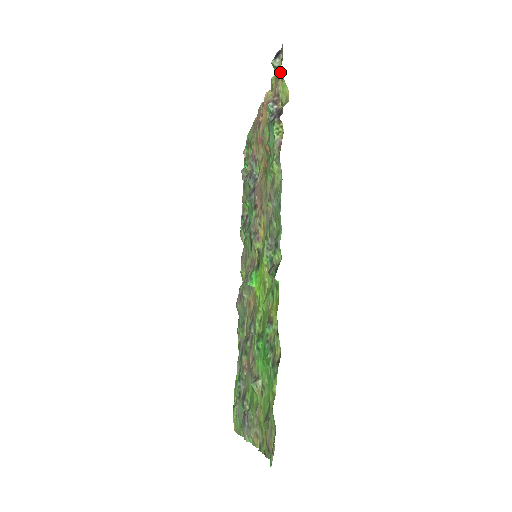
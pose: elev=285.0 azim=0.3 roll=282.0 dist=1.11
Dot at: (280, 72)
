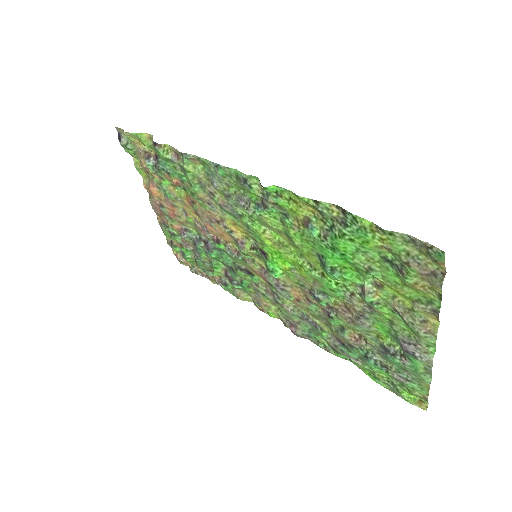
Dot at: (131, 138)
